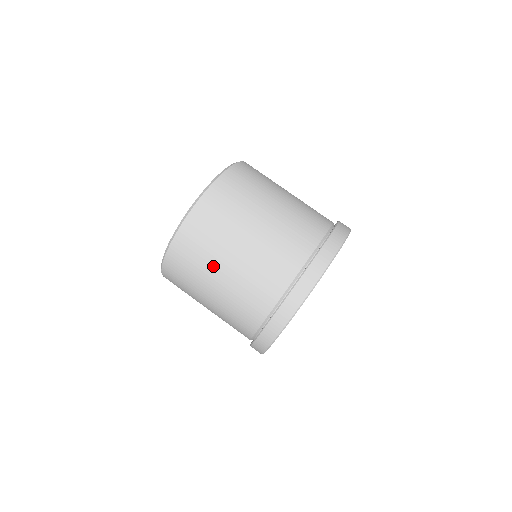
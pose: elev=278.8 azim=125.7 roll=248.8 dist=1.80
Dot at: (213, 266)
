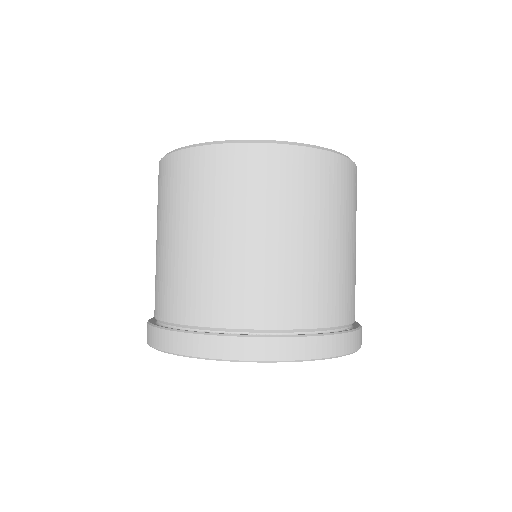
Dot at: (192, 218)
